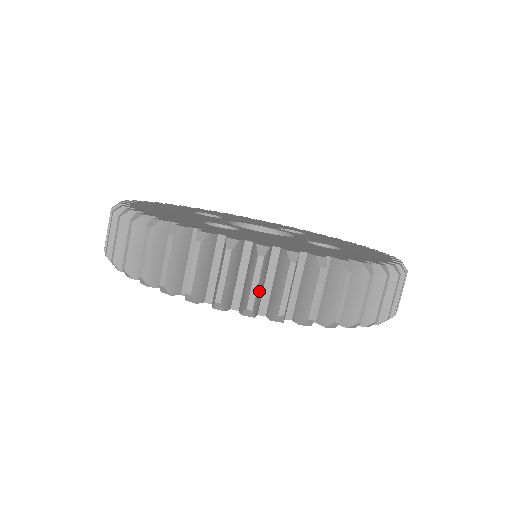
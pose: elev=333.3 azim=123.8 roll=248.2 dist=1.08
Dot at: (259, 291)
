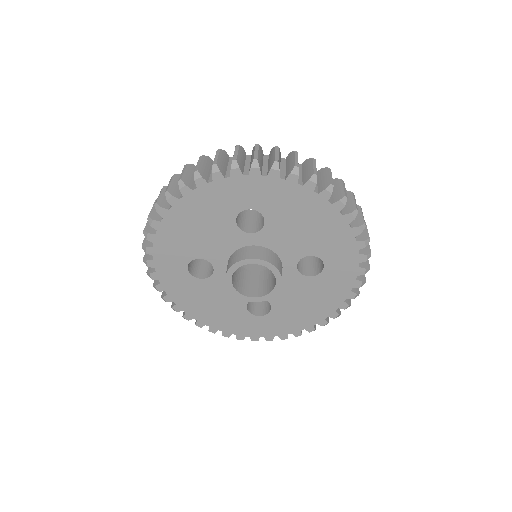
Dot at: occluded
